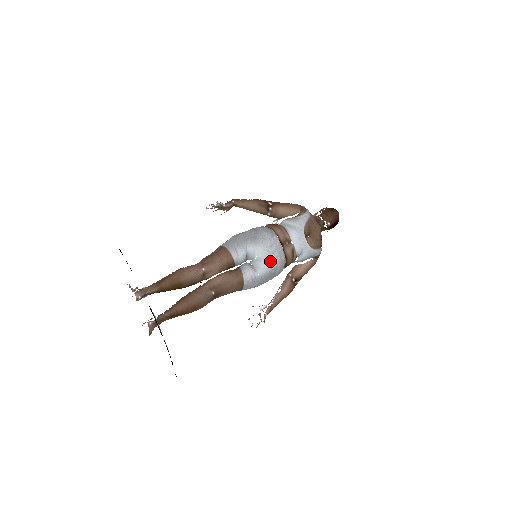
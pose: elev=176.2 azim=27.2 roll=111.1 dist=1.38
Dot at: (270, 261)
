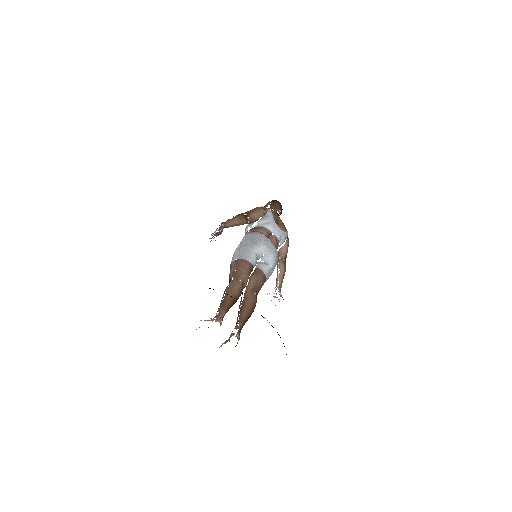
Dot at: (273, 252)
